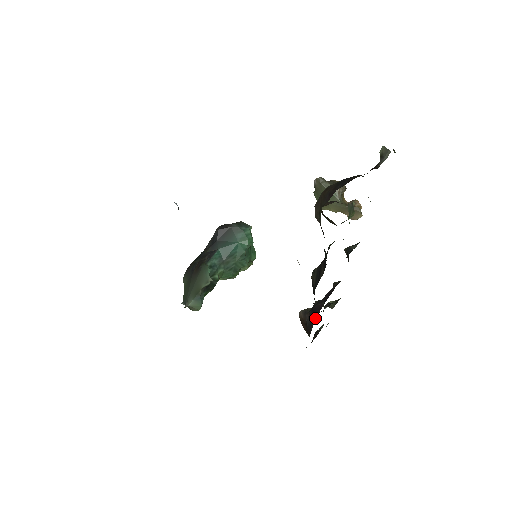
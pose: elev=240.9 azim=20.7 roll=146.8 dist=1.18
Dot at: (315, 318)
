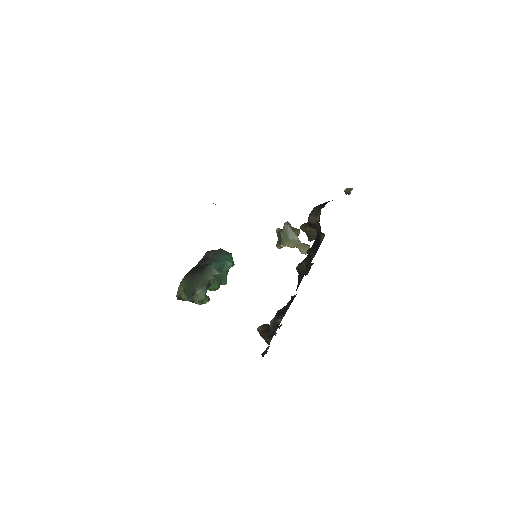
Dot at: (283, 316)
